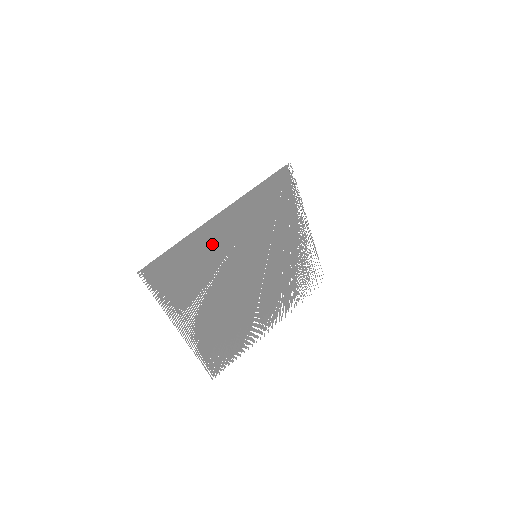
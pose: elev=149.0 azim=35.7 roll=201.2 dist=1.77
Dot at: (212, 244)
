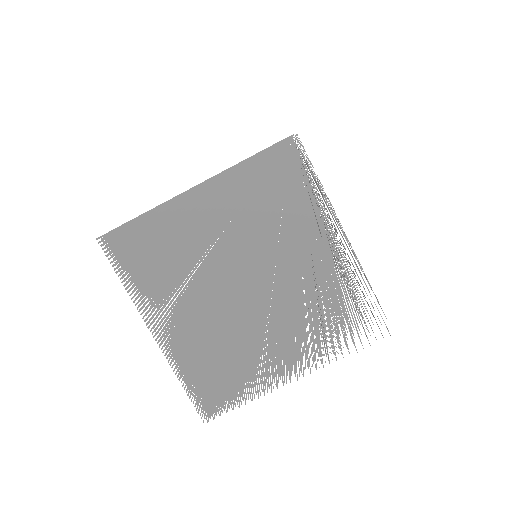
Dot at: (188, 224)
